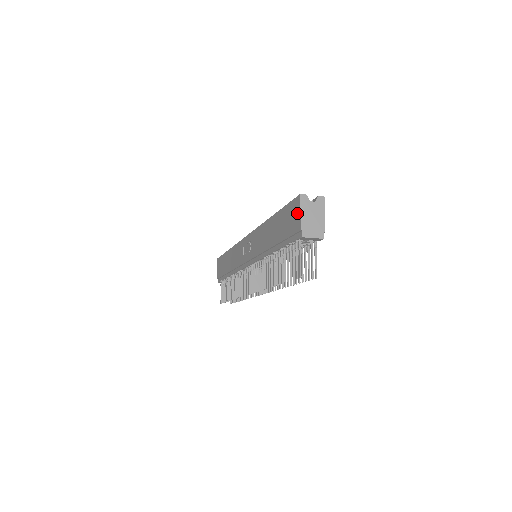
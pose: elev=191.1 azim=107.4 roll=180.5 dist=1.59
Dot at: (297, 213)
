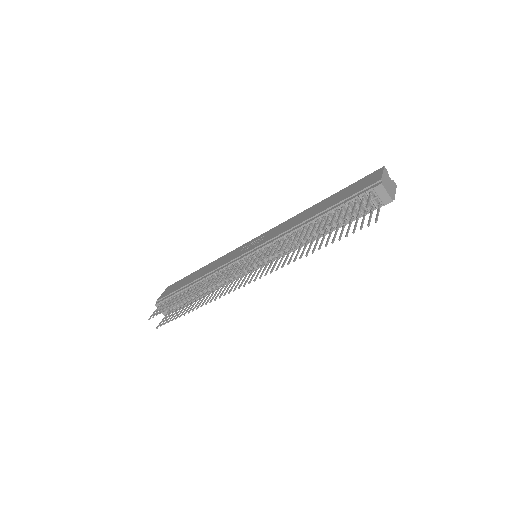
Dot at: (376, 175)
